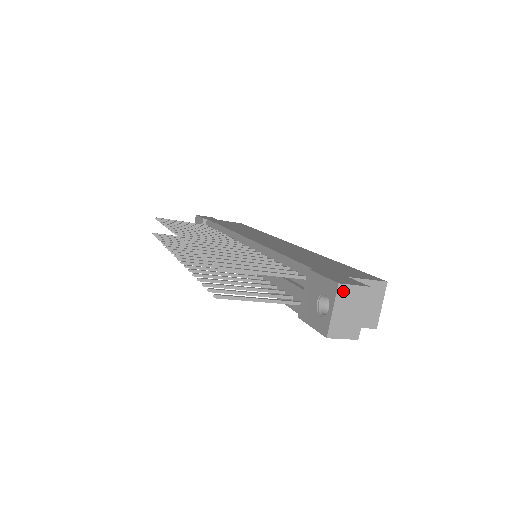
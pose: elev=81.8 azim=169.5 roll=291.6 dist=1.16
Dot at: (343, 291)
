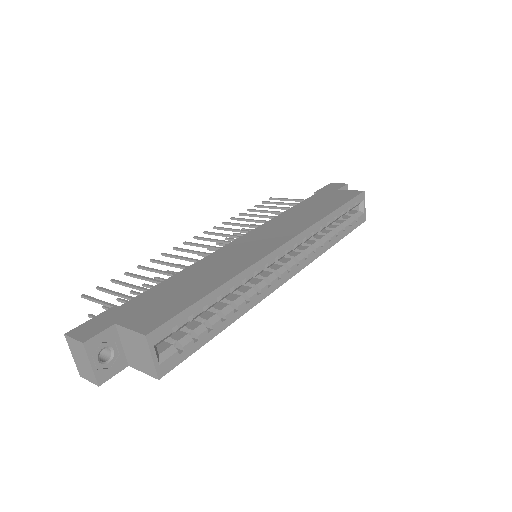
Dot at: (70, 341)
